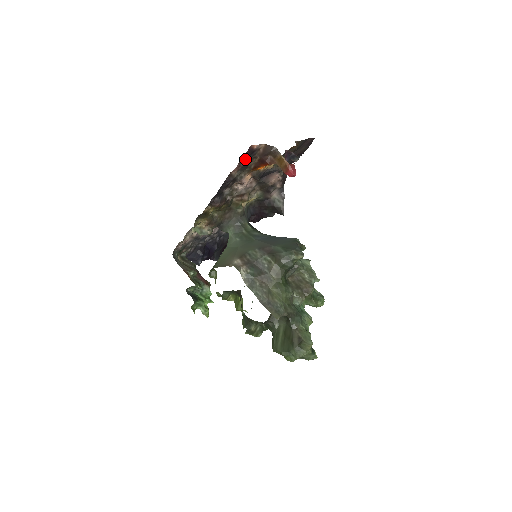
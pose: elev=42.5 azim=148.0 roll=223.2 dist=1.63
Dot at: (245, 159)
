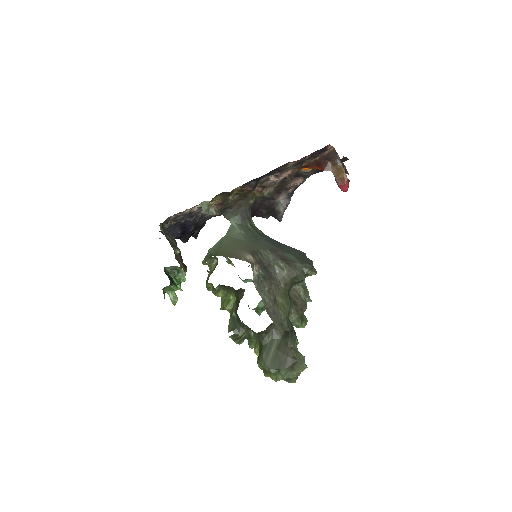
Dot at: (310, 155)
